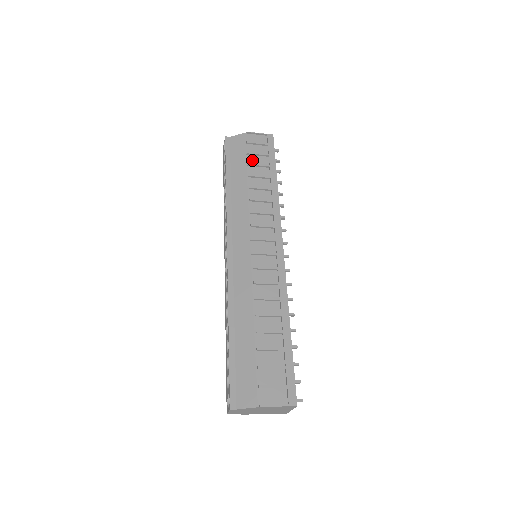
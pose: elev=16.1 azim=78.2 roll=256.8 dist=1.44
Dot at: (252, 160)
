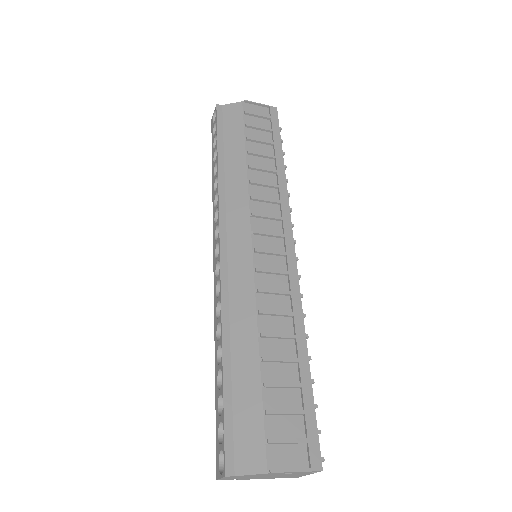
Dot at: (252, 134)
